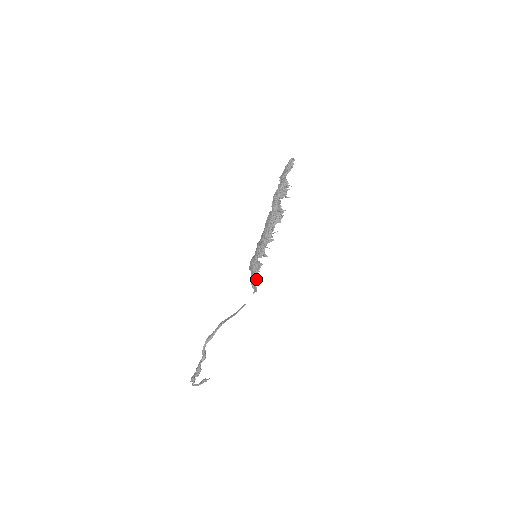
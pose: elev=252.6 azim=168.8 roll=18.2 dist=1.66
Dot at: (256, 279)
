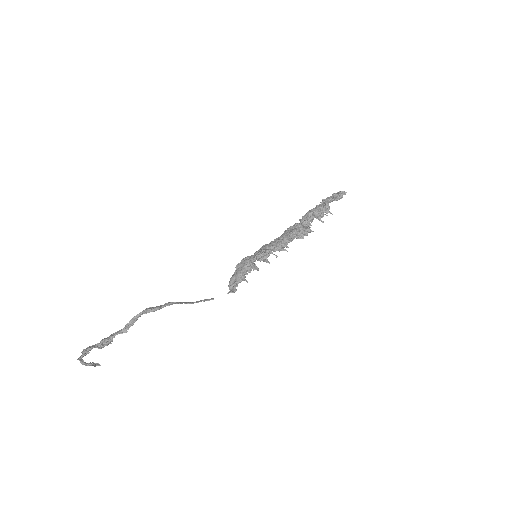
Dot at: (241, 279)
